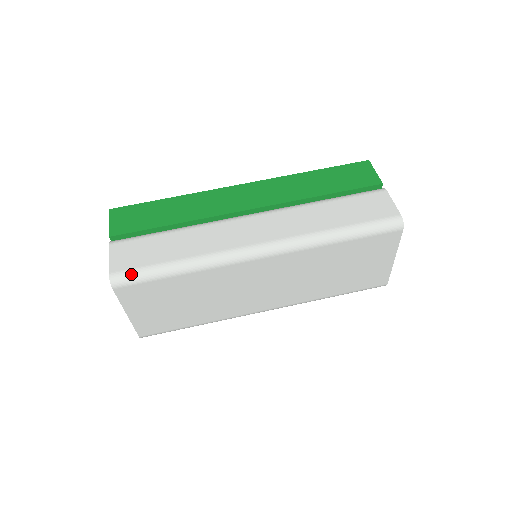
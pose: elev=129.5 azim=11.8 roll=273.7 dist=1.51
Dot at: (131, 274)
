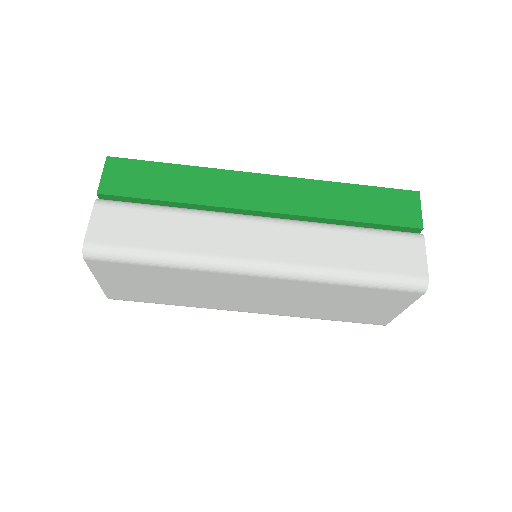
Dot at: (108, 251)
